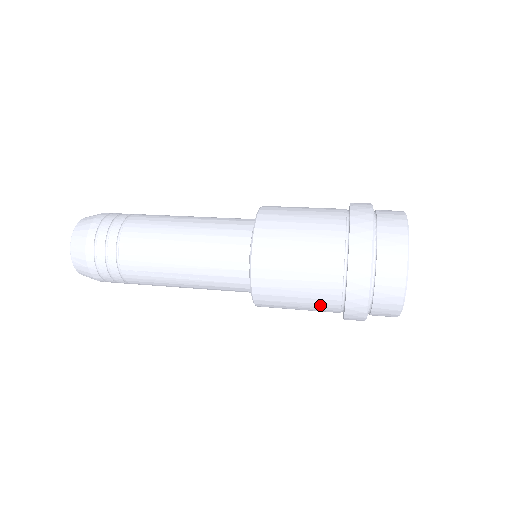
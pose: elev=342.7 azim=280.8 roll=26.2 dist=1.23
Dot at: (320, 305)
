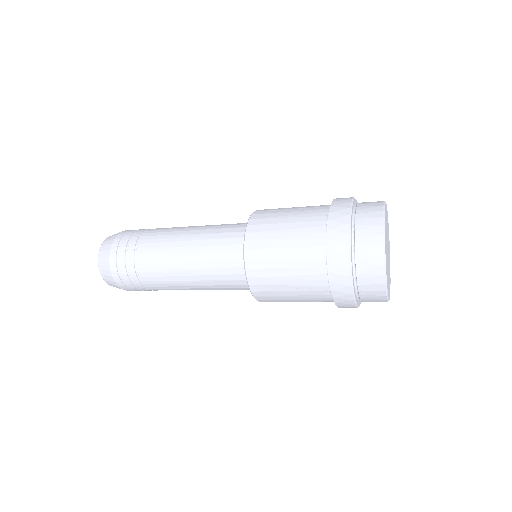
Dot at: (308, 277)
